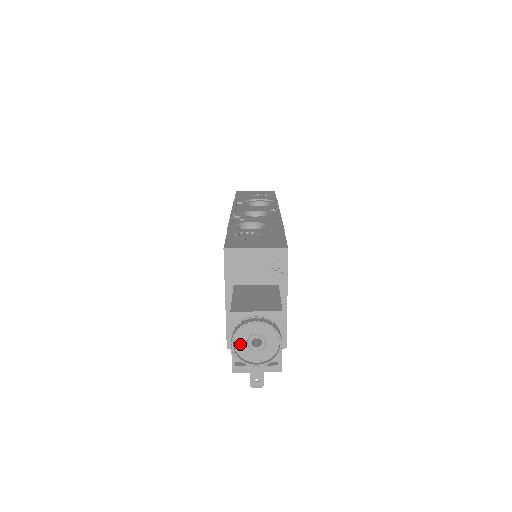
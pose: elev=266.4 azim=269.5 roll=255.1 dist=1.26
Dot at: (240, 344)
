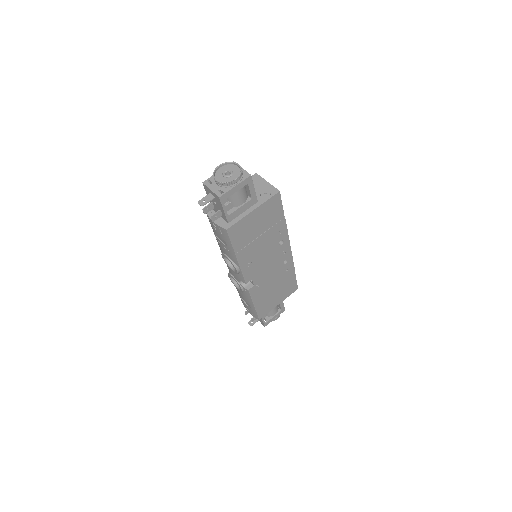
Dot at: (222, 170)
